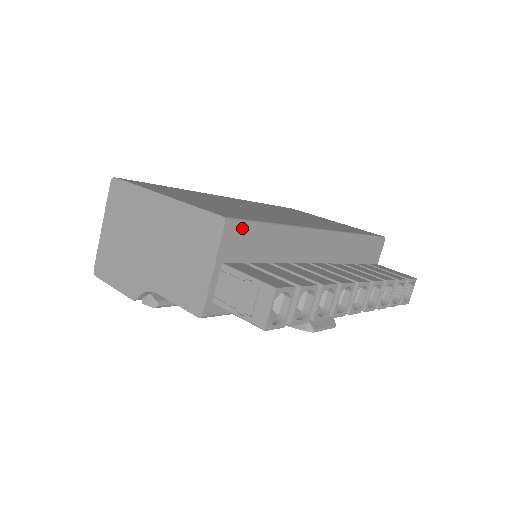
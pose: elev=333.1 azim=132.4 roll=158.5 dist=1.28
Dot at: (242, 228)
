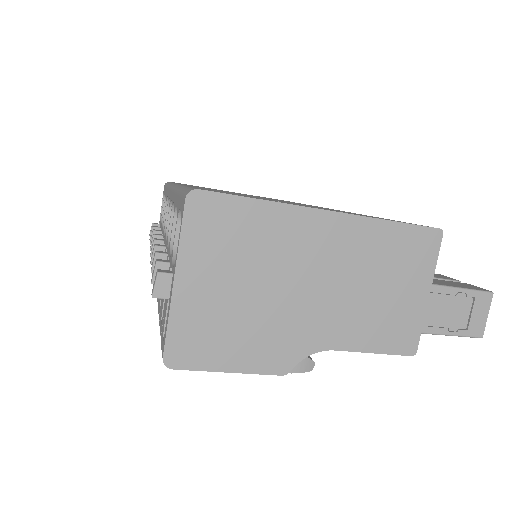
Dot at: occluded
